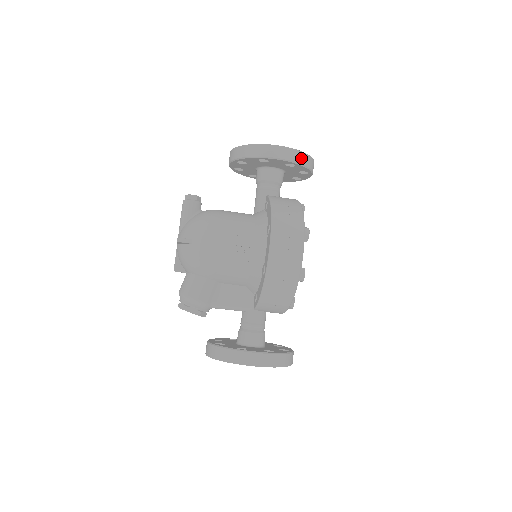
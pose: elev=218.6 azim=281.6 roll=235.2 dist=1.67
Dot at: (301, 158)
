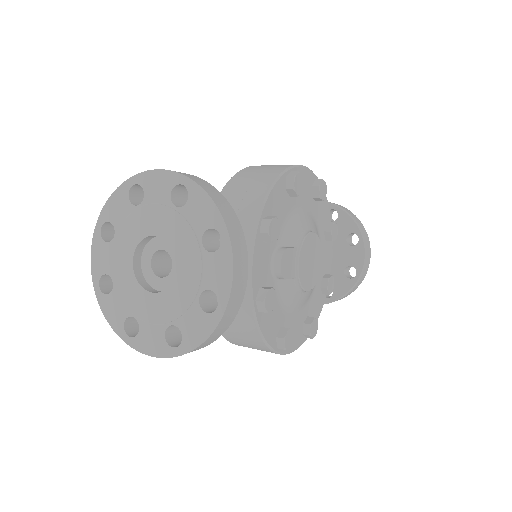
Dot at: (196, 349)
